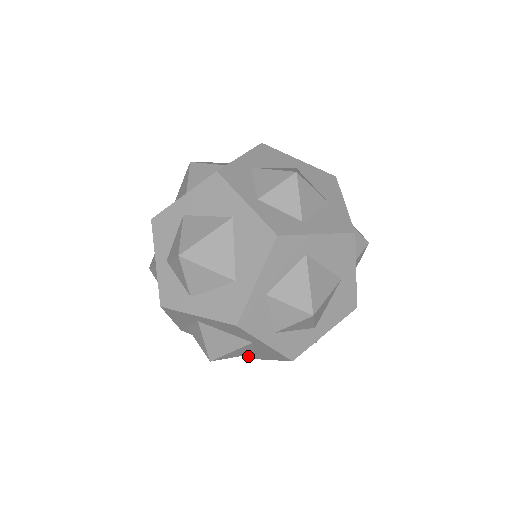
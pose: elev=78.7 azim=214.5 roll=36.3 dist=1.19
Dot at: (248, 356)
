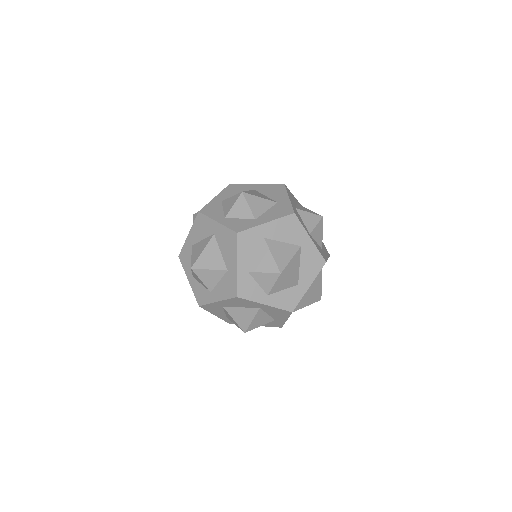
Dot at: (277, 326)
